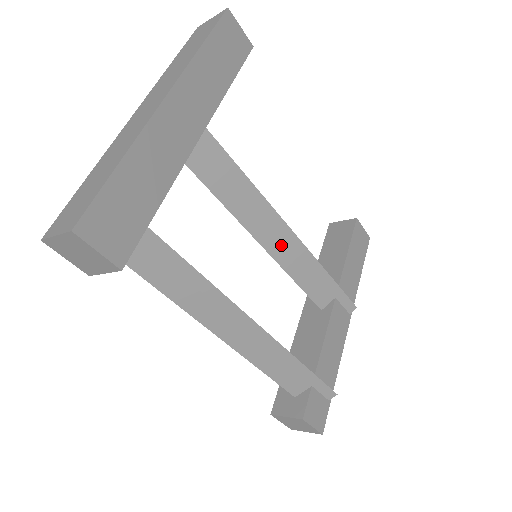
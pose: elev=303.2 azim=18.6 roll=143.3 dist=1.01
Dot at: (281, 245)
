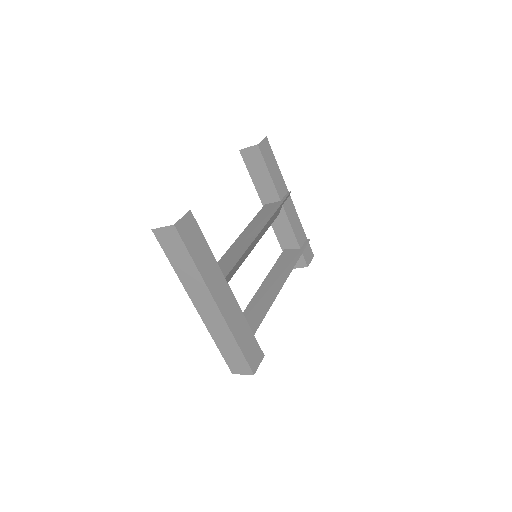
Dot at: (259, 237)
